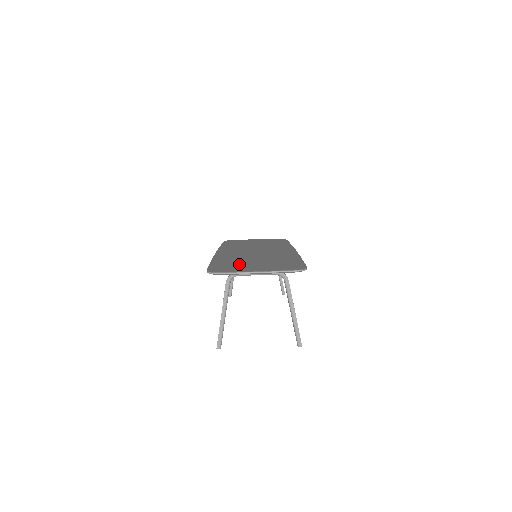
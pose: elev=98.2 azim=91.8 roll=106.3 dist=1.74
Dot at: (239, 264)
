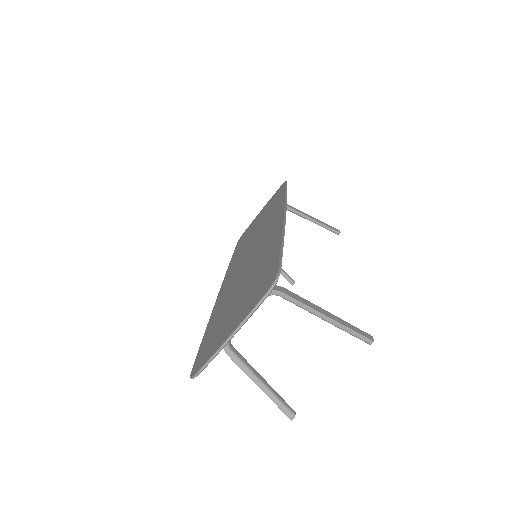
Dot at: (222, 320)
